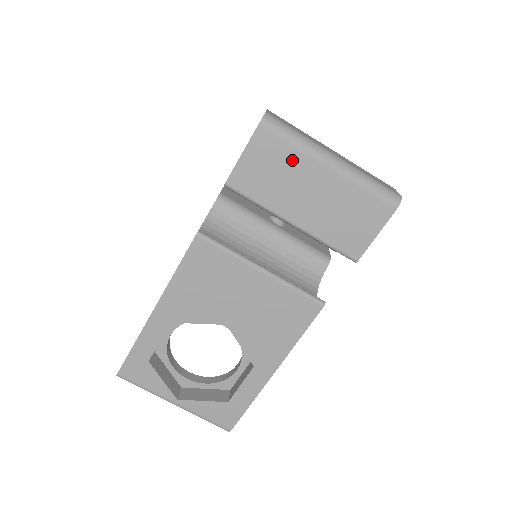
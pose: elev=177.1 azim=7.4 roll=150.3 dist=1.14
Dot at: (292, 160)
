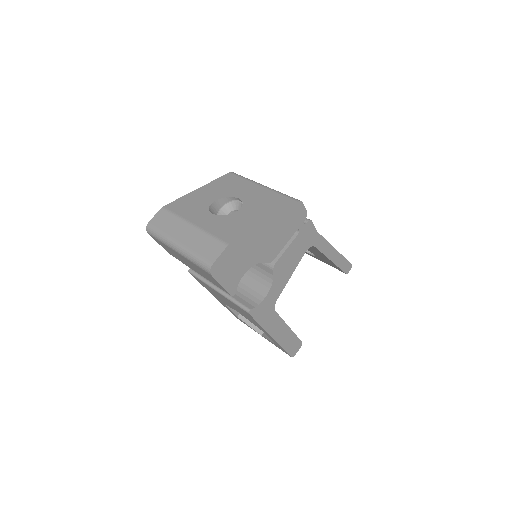
Dot at: (168, 248)
